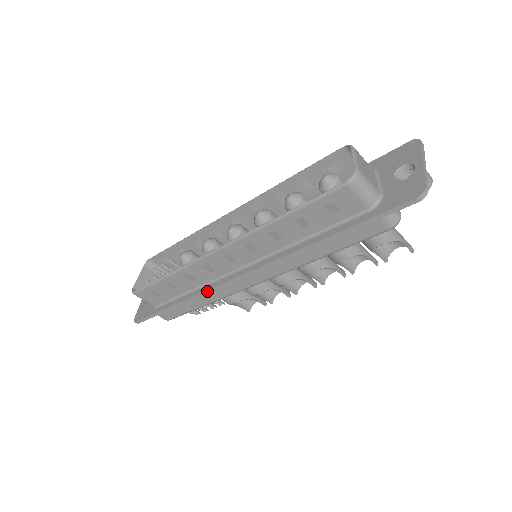
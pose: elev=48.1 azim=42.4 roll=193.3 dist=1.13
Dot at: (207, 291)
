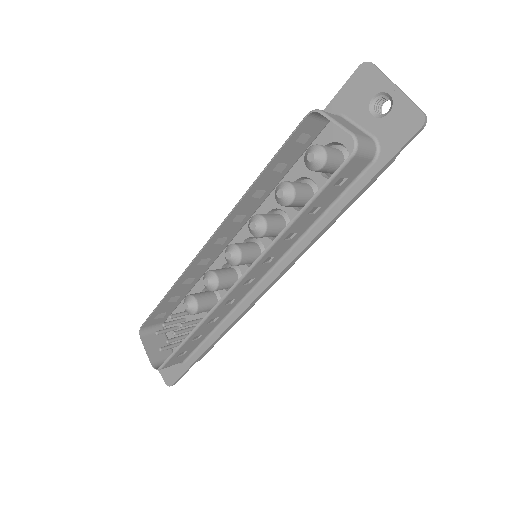
Dot at: (237, 318)
